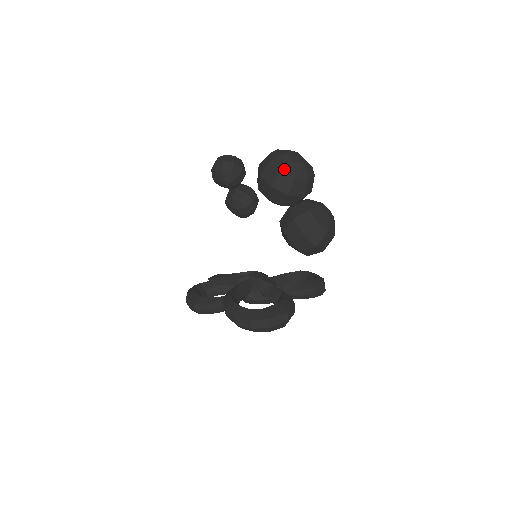
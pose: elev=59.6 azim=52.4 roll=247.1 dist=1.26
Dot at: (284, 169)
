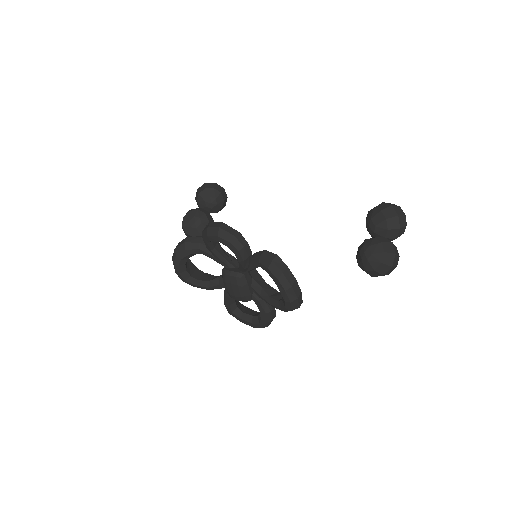
Dot at: occluded
